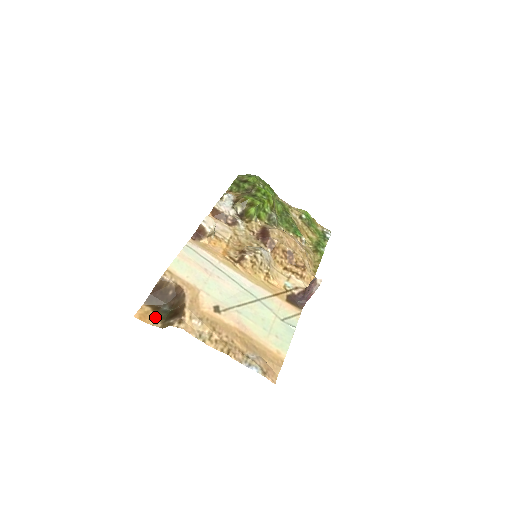
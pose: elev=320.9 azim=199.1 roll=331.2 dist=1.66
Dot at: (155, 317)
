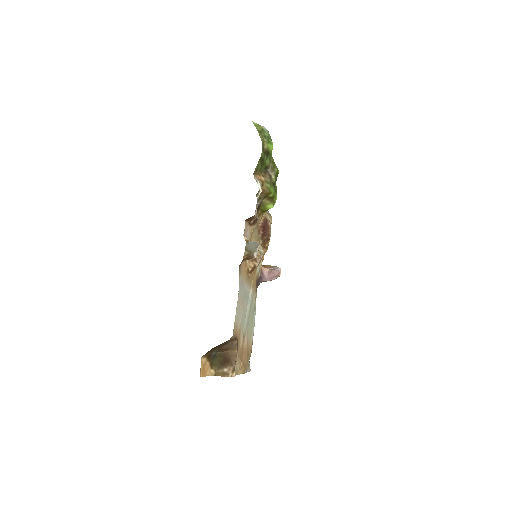
Dot at: (210, 366)
